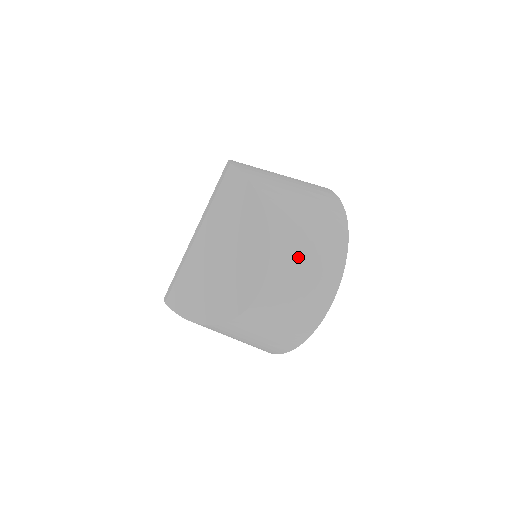
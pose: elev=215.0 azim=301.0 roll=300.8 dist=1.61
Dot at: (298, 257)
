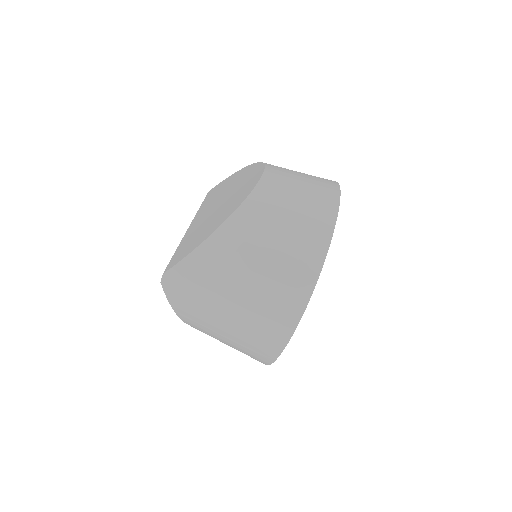
Dot at: occluded
